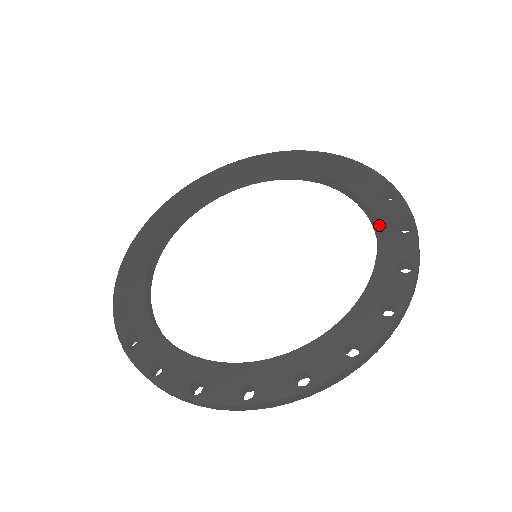
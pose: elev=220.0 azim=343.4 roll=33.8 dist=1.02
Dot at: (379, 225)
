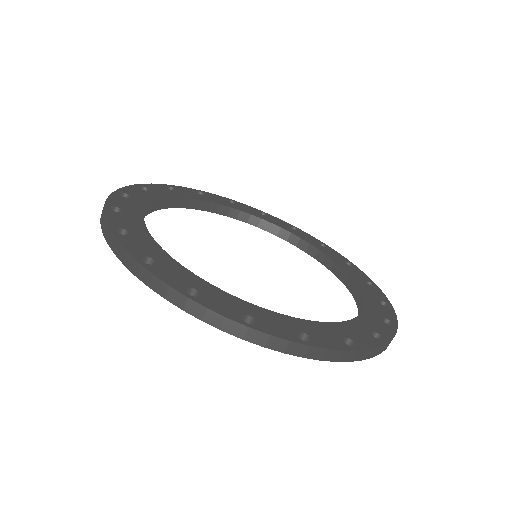
Dot at: (368, 307)
